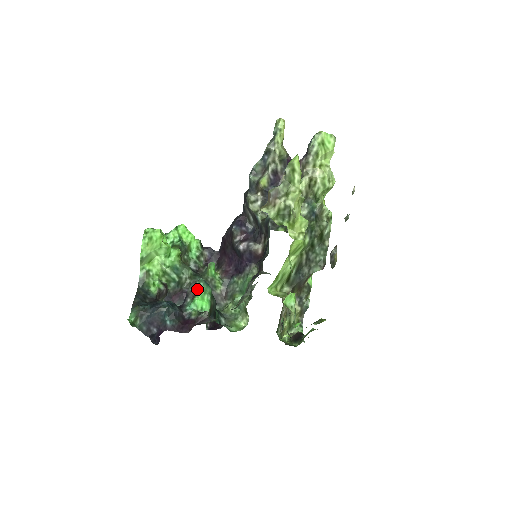
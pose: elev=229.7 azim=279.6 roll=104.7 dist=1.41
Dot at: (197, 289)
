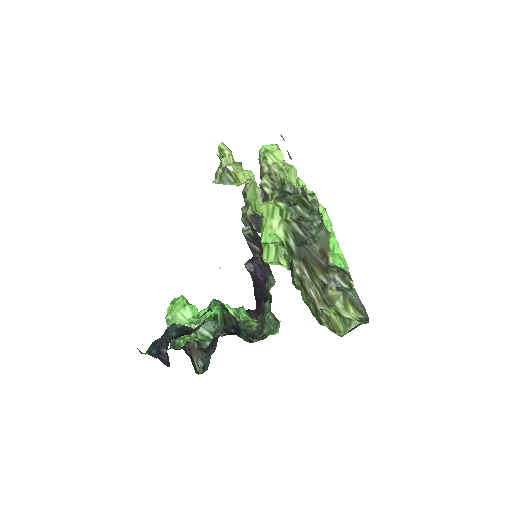
Dot at: occluded
